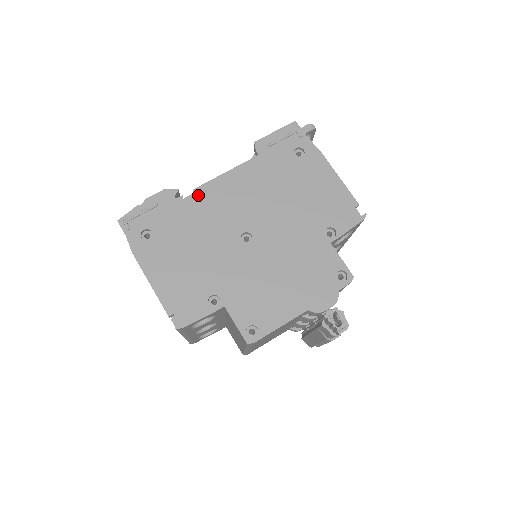
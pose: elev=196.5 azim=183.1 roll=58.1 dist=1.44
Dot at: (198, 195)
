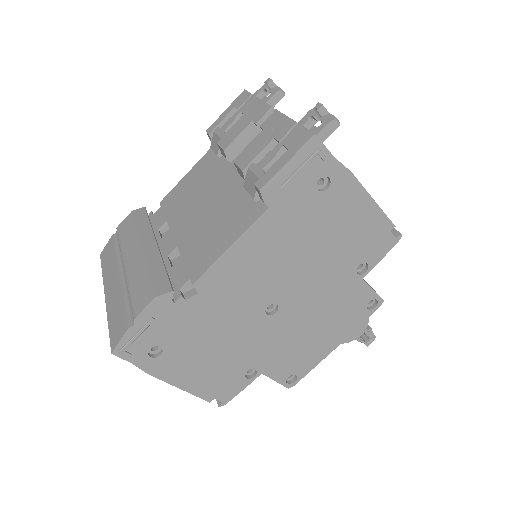
Dot at: (202, 288)
